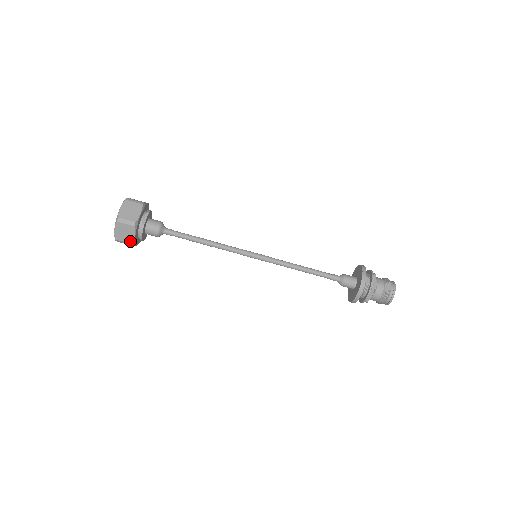
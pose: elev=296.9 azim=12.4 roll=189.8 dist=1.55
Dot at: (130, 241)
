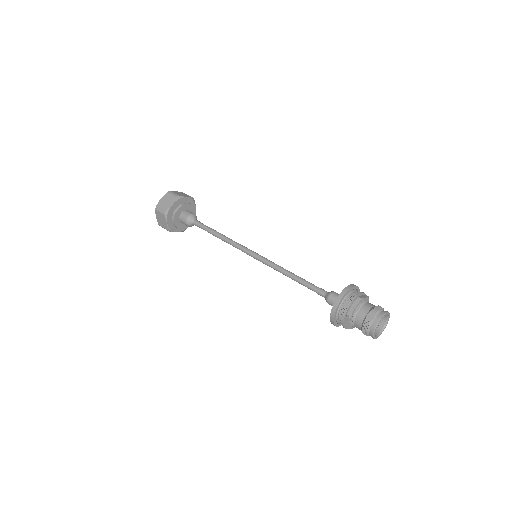
Dot at: (166, 227)
